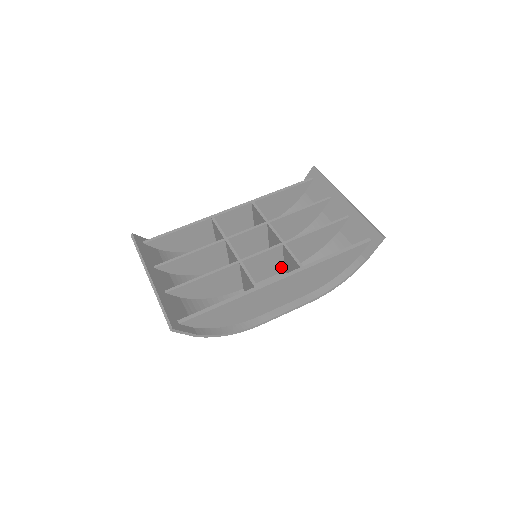
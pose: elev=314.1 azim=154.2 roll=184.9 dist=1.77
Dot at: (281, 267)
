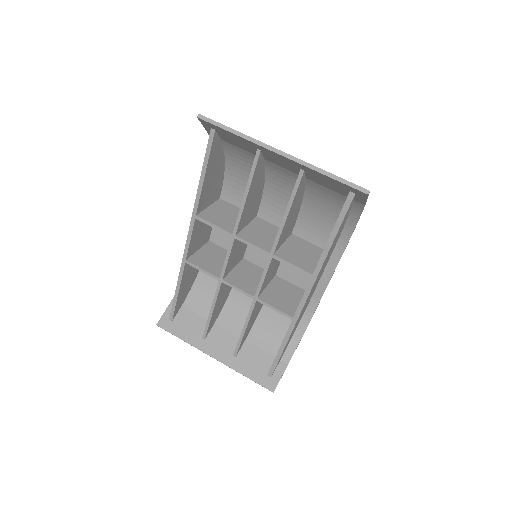
Dot at: occluded
